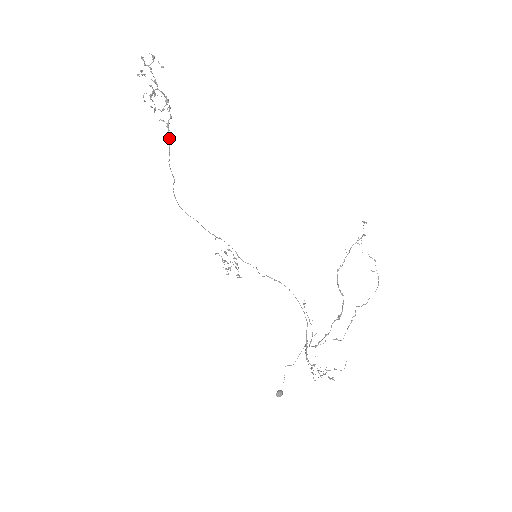
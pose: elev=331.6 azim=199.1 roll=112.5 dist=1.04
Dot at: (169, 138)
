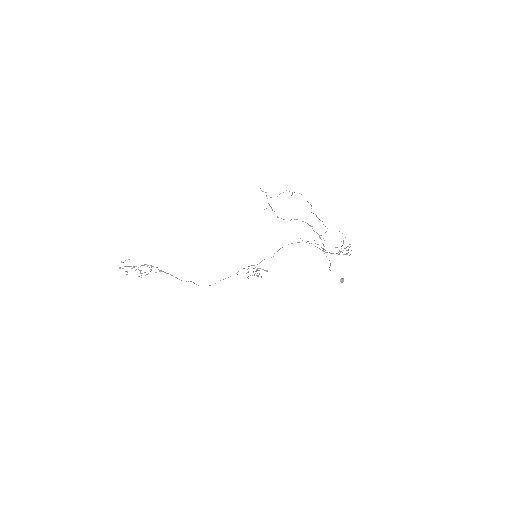
Dot at: occluded
